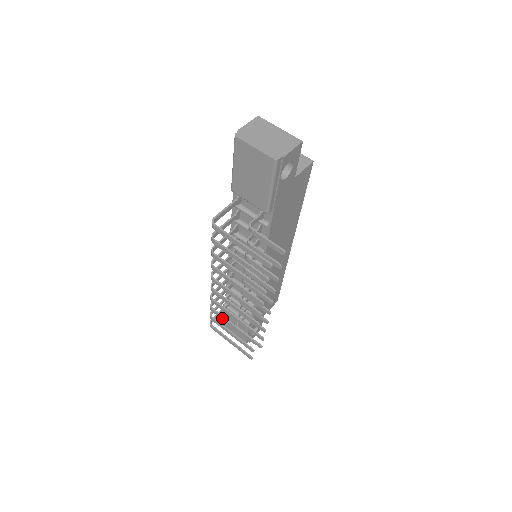
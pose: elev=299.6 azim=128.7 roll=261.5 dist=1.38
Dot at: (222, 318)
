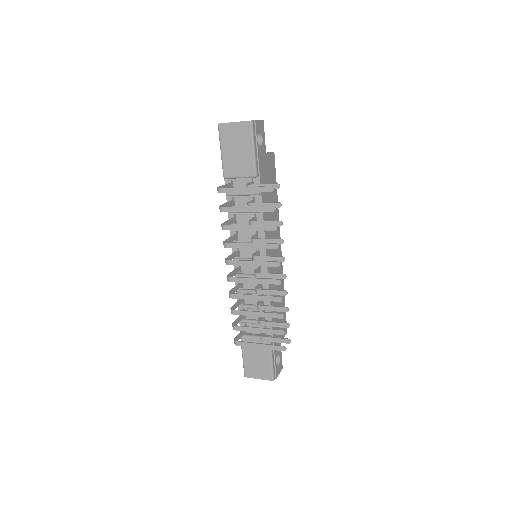
Dot at: (245, 313)
